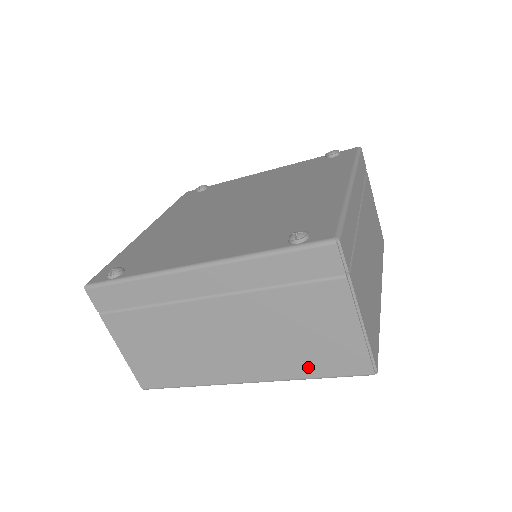
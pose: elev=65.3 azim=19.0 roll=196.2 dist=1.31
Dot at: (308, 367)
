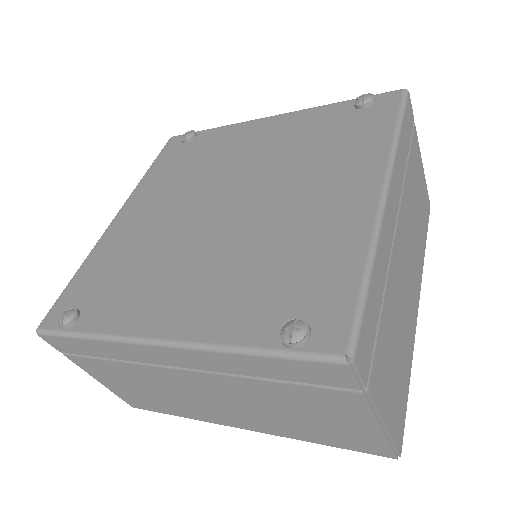
Dot at: (314, 437)
